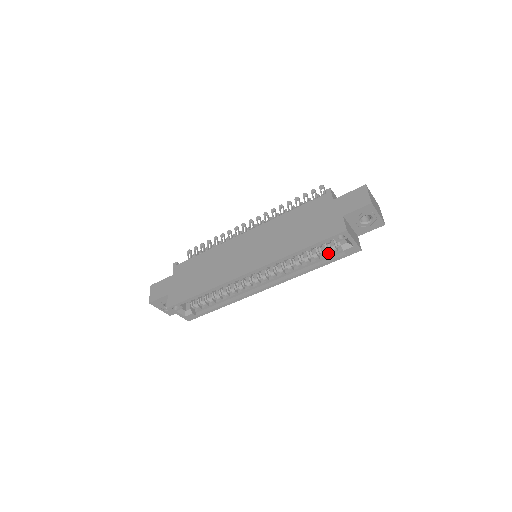
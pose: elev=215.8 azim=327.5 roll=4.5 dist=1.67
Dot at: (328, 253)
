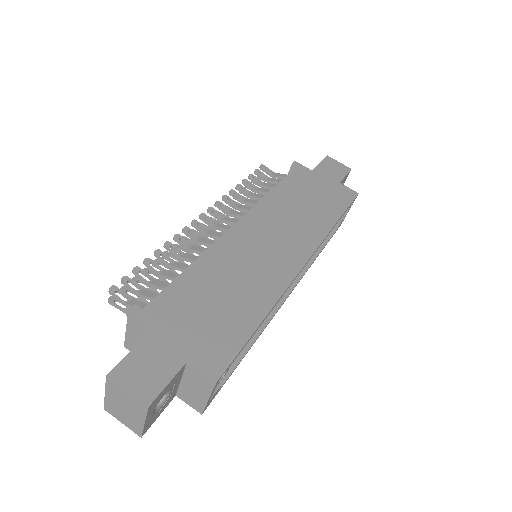
Dot at: occluded
